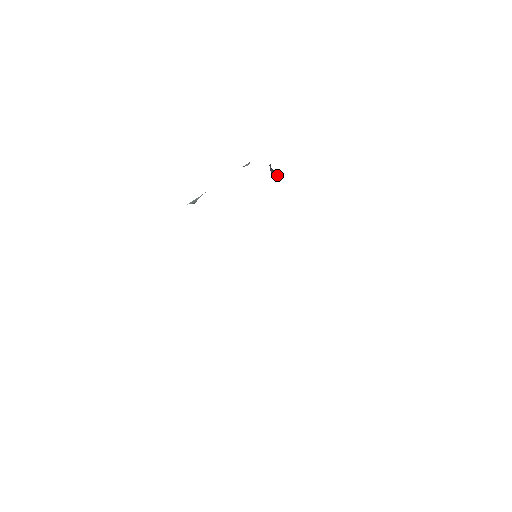
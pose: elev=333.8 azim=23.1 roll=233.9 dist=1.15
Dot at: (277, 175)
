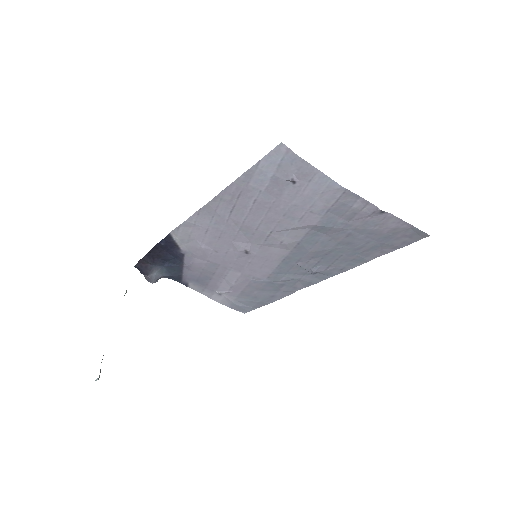
Dot at: (159, 276)
